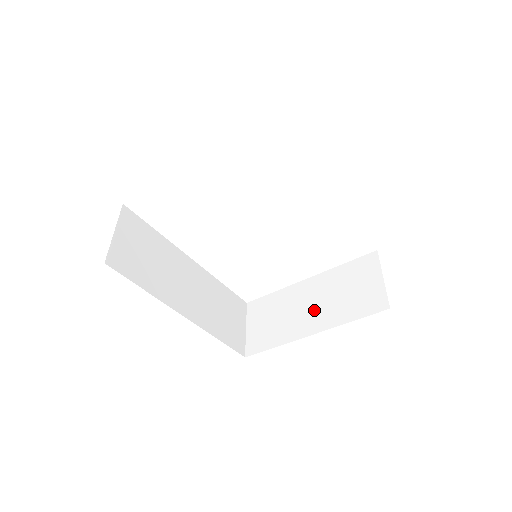
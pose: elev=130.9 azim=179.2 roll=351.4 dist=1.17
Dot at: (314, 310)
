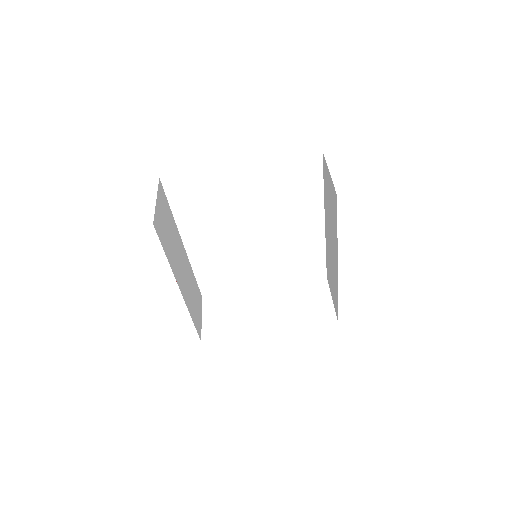
Dot at: (271, 313)
